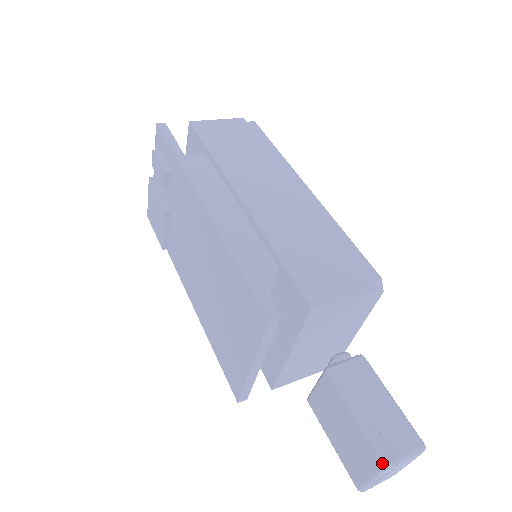
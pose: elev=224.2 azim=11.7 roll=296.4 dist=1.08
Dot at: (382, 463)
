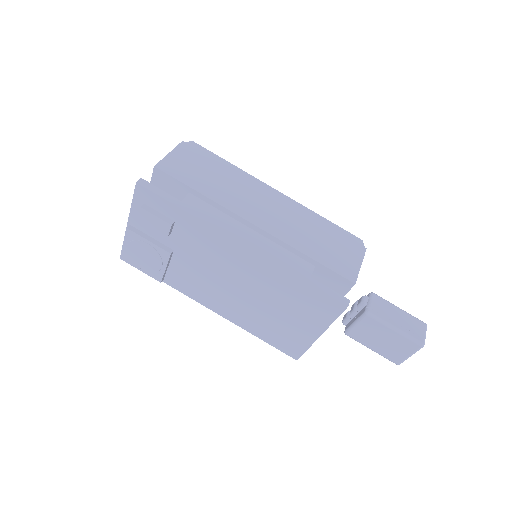
Dot at: (420, 346)
